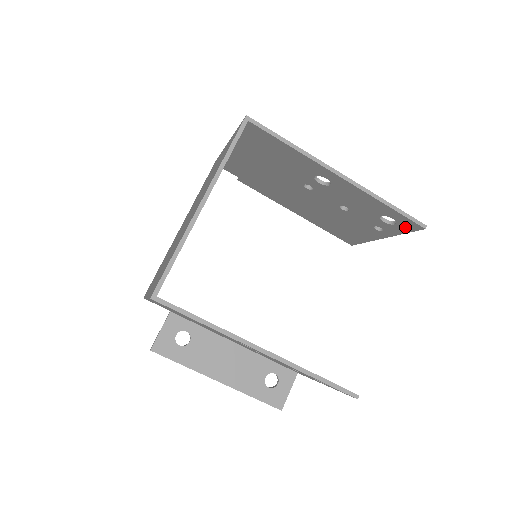
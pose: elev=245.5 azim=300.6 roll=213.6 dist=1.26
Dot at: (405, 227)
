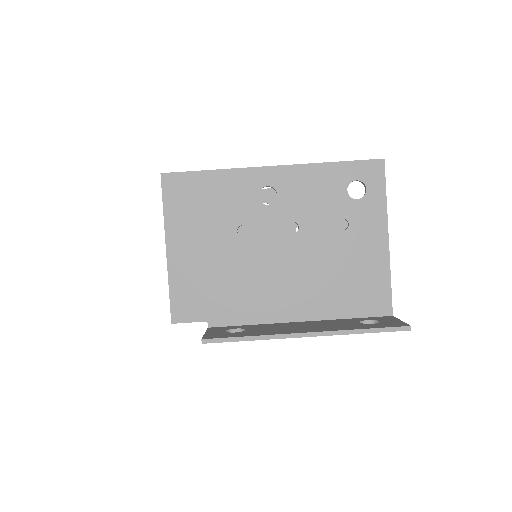
Dot at: occluded
